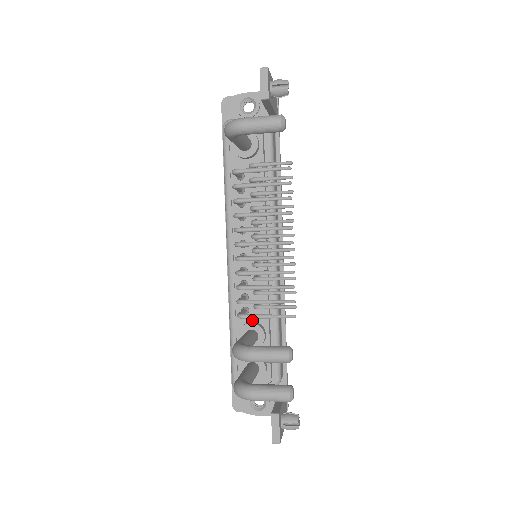
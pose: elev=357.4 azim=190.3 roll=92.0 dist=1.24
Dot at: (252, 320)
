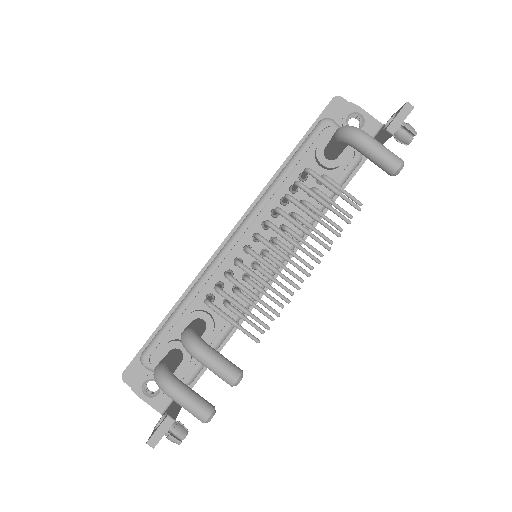
Dot at: (210, 311)
